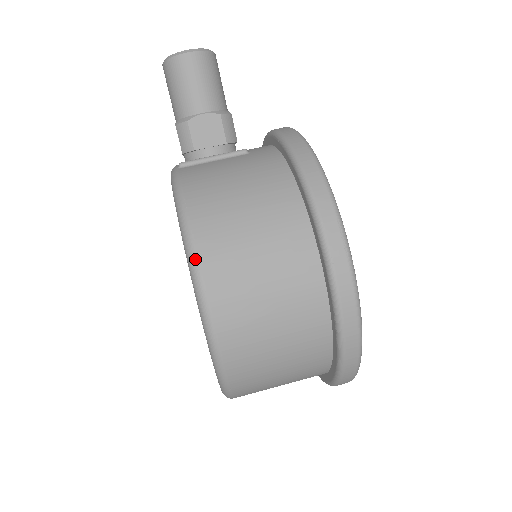
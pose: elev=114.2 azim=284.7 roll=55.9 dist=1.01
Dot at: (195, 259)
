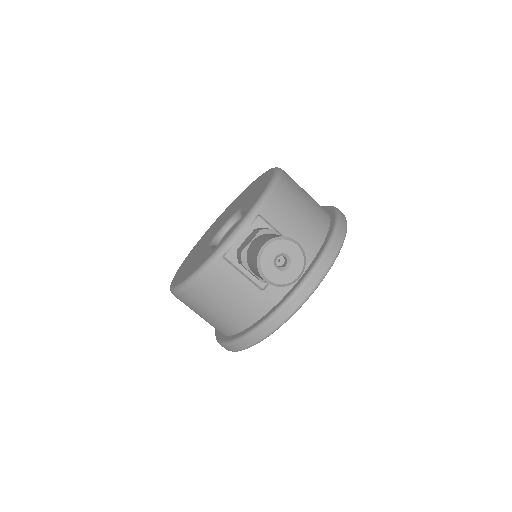
Dot at: (176, 294)
